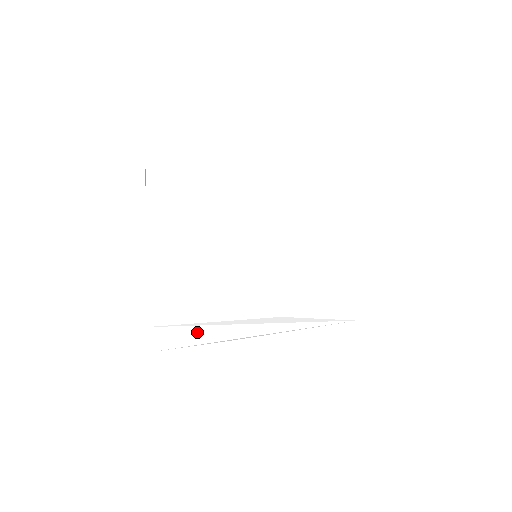
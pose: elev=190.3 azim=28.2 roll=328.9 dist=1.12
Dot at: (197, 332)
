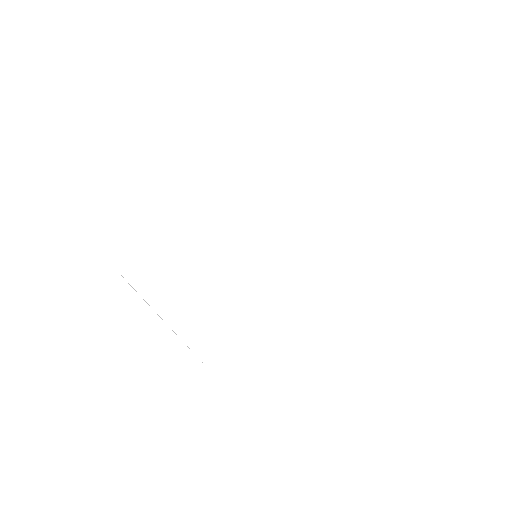
Dot at: (255, 349)
